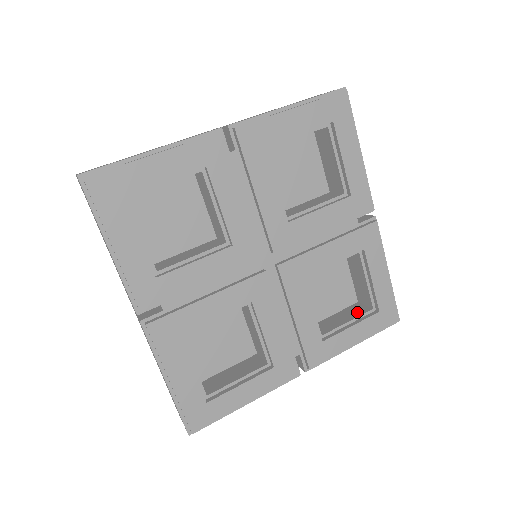
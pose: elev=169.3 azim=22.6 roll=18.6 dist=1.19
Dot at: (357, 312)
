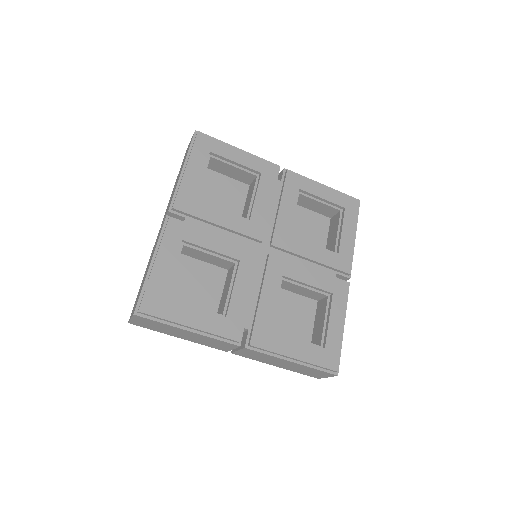
Dot at: (336, 222)
